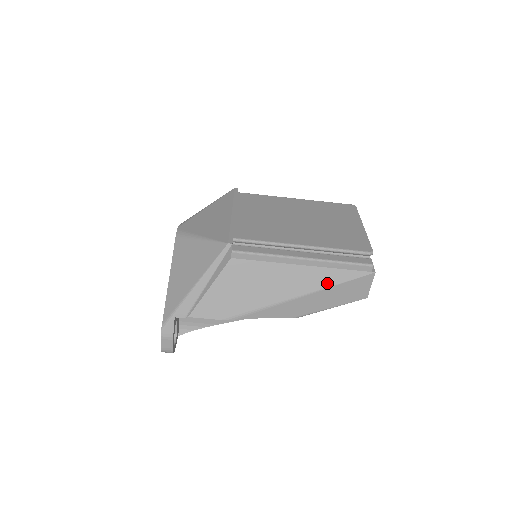
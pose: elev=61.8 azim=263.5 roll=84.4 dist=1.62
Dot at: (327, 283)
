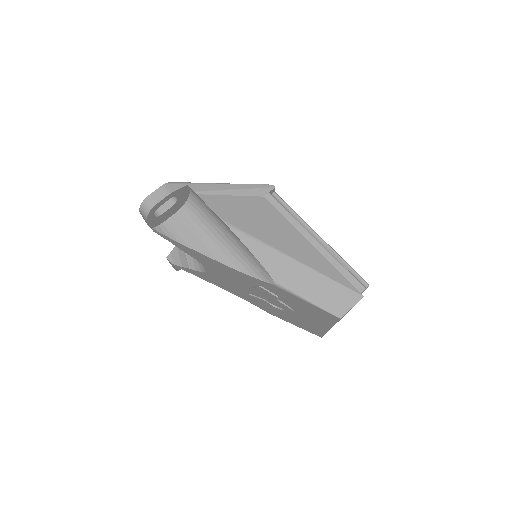
Dot at: (321, 269)
